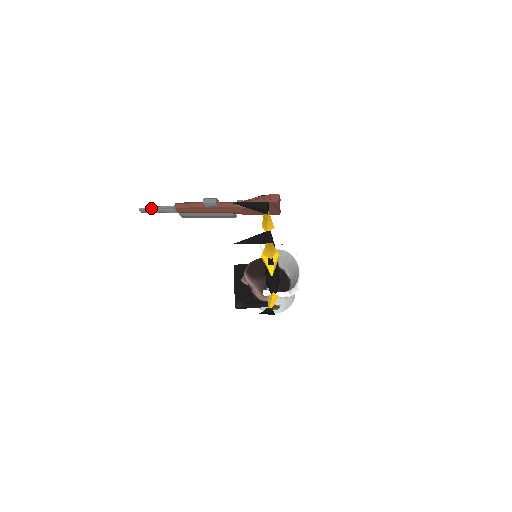
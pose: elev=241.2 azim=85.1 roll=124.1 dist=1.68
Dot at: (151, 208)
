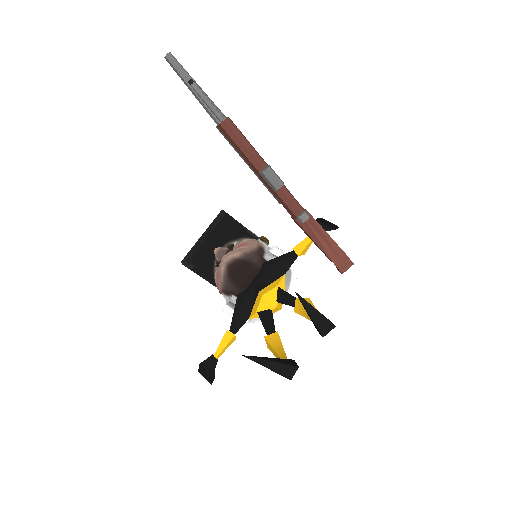
Dot at: (186, 76)
